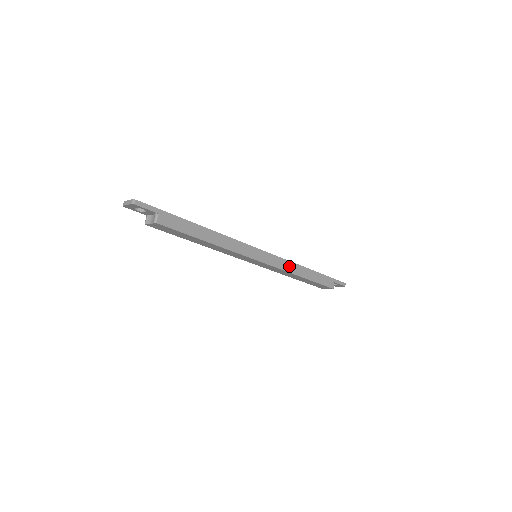
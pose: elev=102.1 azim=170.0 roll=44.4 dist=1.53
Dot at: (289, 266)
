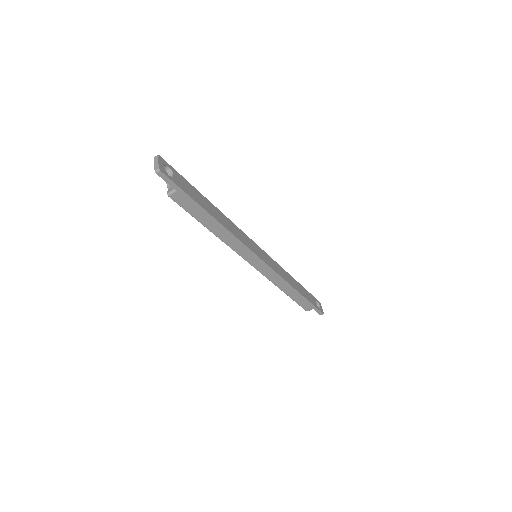
Dot at: (278, 280)
